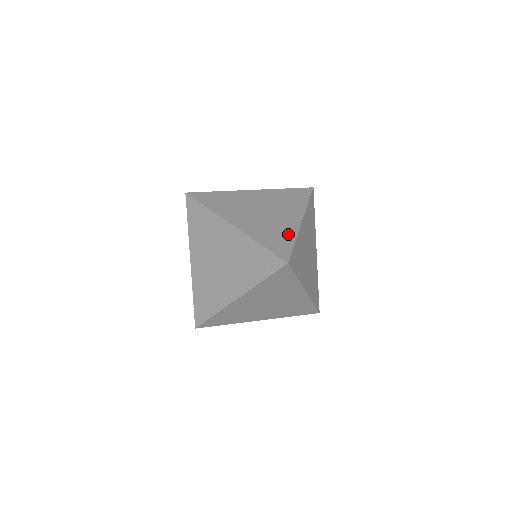
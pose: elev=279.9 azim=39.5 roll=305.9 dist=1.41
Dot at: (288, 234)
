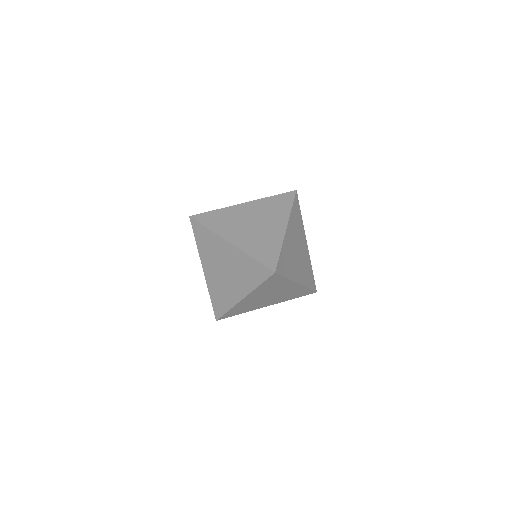
Dot at: (275, 244)
